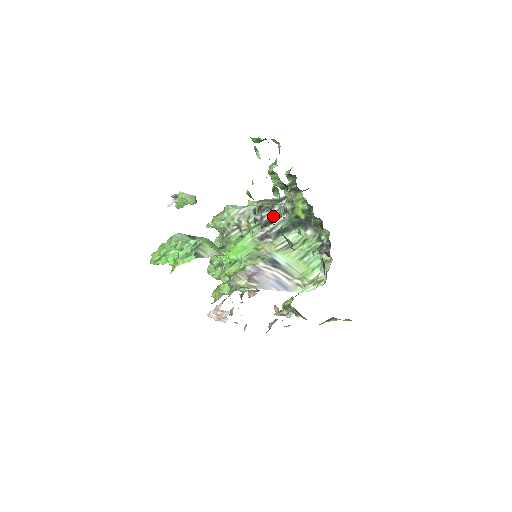
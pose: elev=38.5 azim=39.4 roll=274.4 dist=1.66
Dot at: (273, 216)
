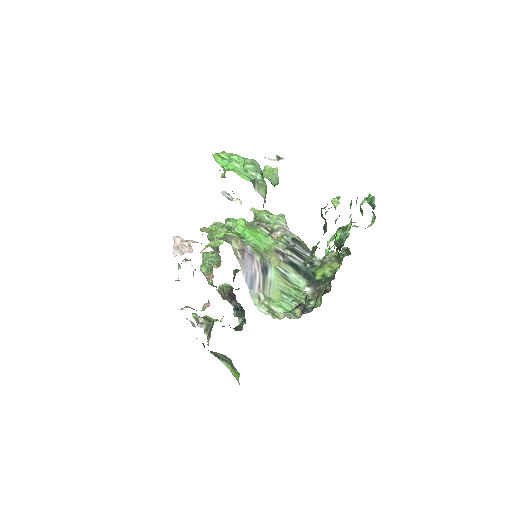
Dot at: (302, 254)
